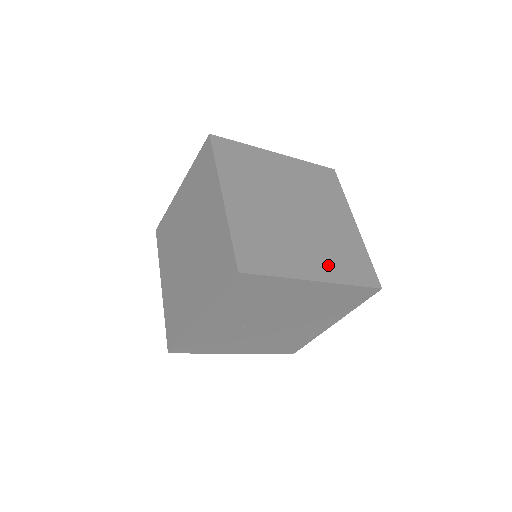
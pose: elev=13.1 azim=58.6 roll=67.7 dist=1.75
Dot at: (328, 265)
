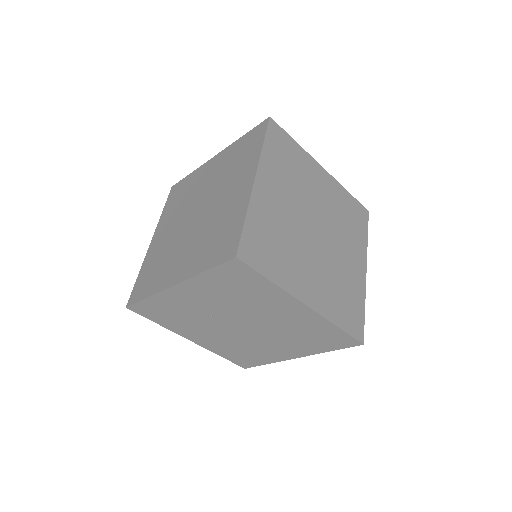
Dot at: (323, 296)
